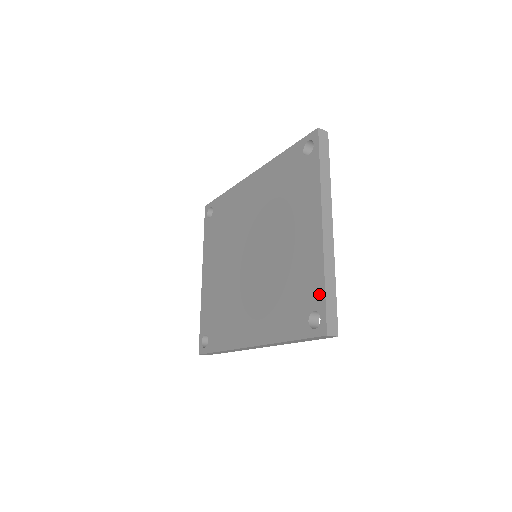
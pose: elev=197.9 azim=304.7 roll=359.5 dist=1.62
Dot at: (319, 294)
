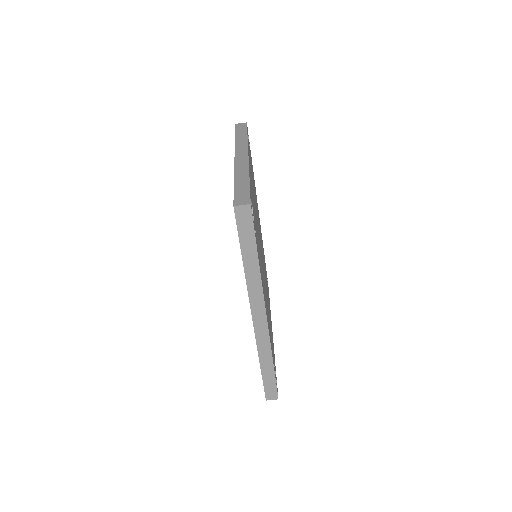
Dot at: occluded
